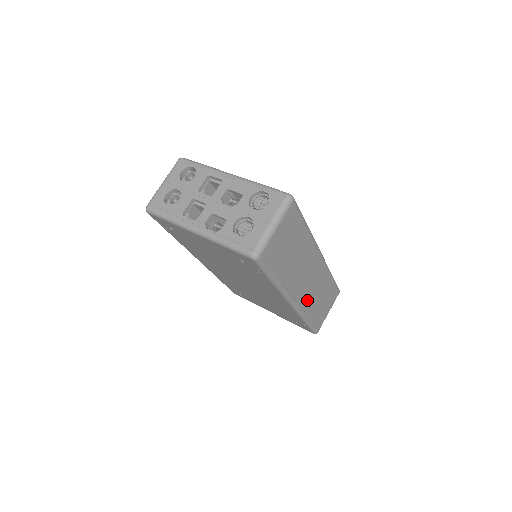
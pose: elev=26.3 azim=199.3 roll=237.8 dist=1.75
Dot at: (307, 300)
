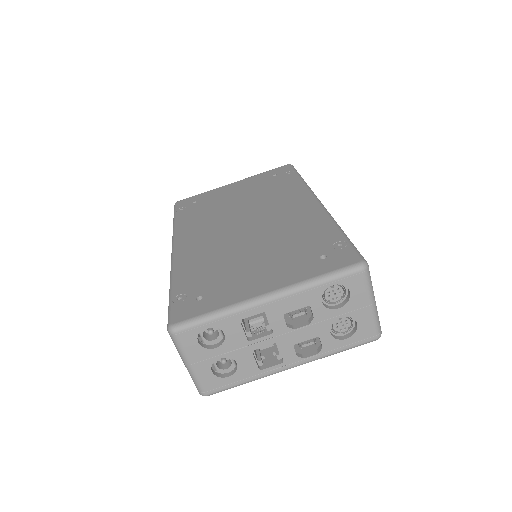
Dot at: occluded
